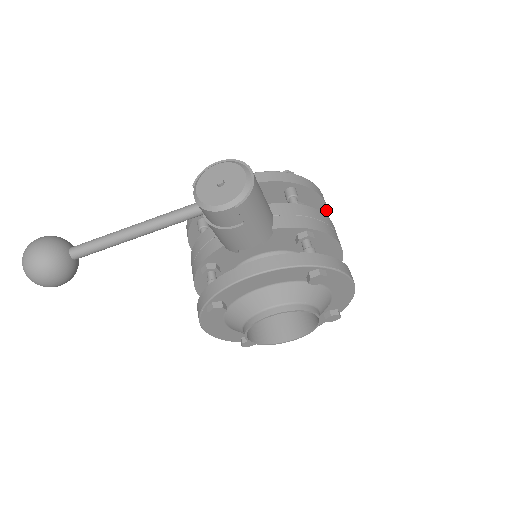
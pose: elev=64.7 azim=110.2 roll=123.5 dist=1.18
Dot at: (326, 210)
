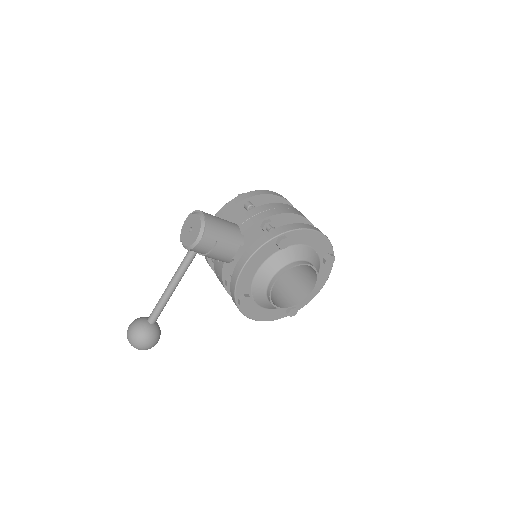
Dot at: (283, 199)
